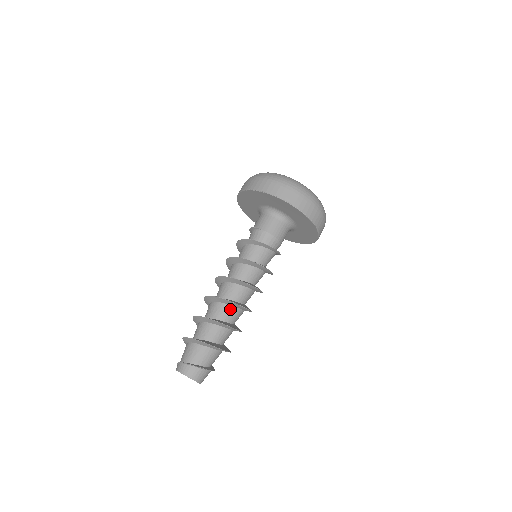
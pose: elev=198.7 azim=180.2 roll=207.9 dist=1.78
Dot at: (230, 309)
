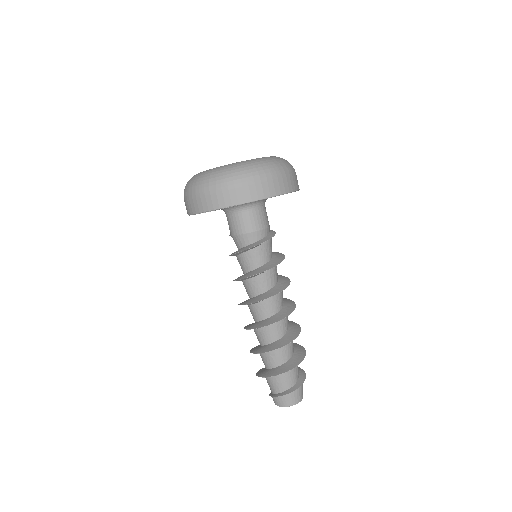
Dot at: (263, 331)
